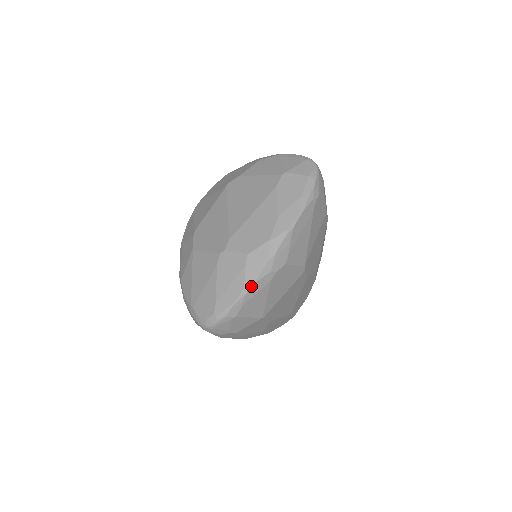
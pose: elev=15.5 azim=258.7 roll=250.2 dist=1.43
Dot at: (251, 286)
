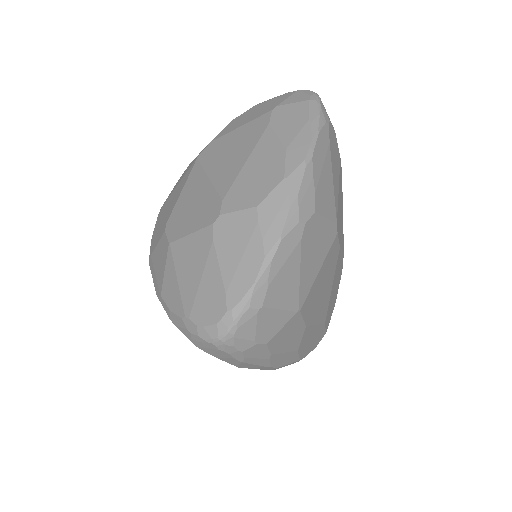
Dot at: (275, 249)
